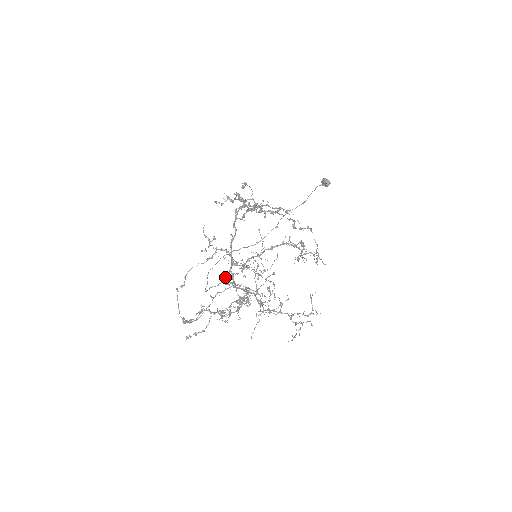
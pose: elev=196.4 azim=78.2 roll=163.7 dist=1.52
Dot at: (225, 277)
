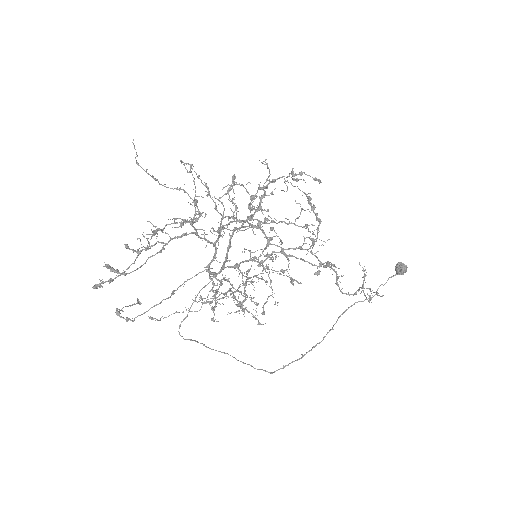
Dot at: occluded
